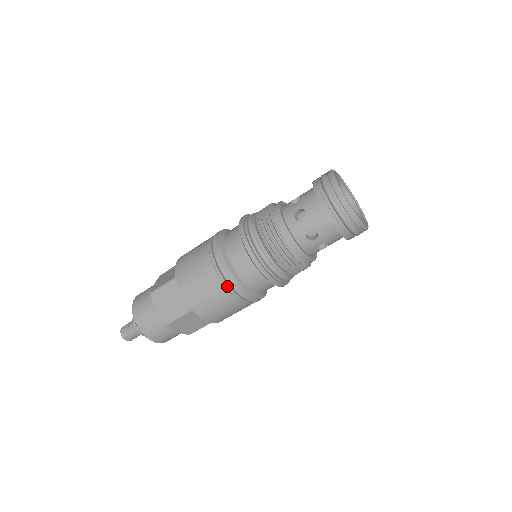
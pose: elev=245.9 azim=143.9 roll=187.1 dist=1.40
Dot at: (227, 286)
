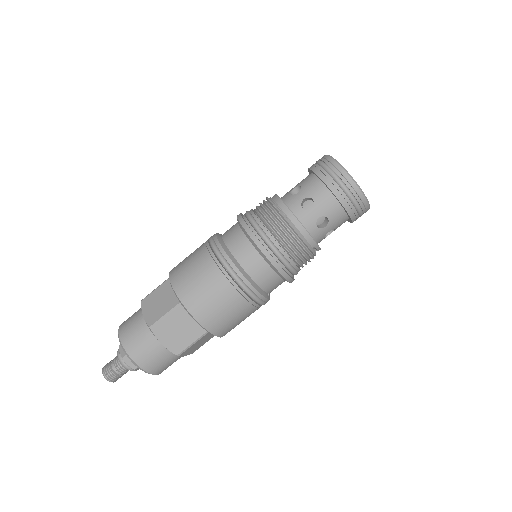
Dot at: (219, 265)
